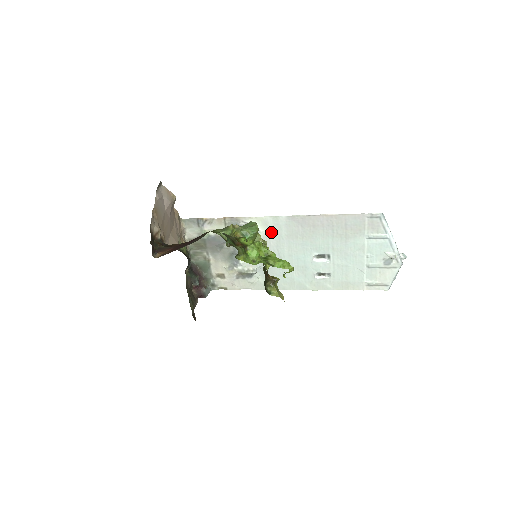
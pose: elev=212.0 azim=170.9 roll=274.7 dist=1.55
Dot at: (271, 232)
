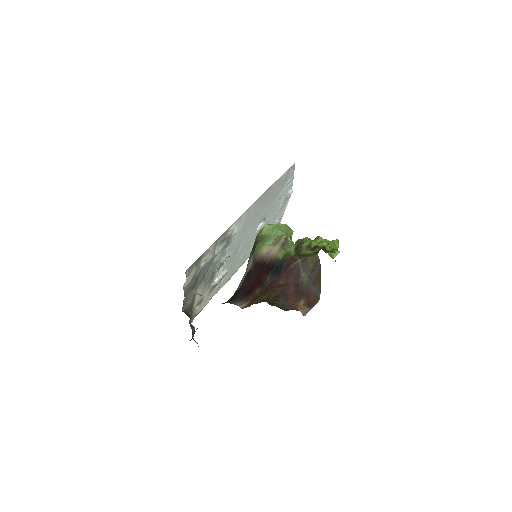
Dot at: (243, 226)
